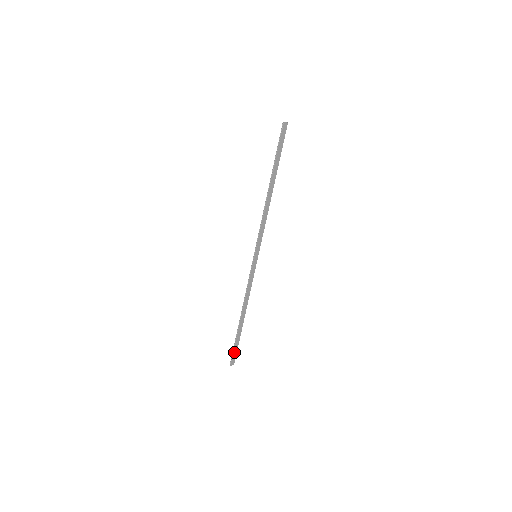
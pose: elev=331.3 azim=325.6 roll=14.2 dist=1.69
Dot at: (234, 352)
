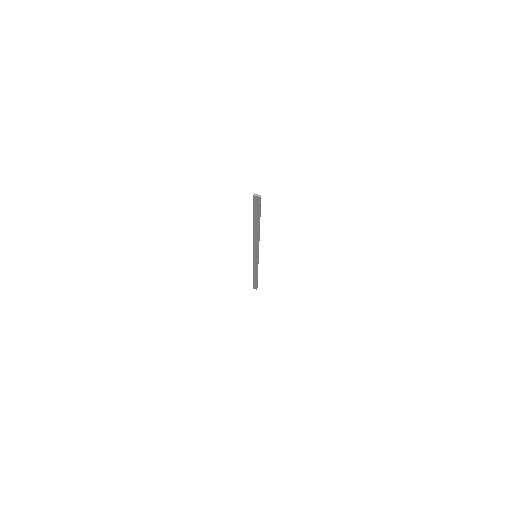
Dot at: (254, 285)
